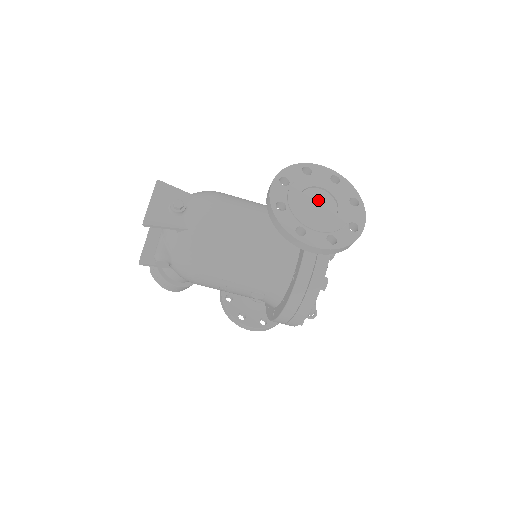
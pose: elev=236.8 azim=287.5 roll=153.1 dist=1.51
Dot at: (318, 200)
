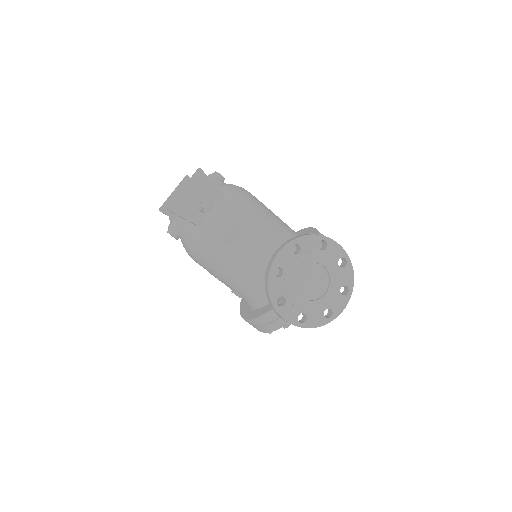
Dot at: (314, 277)
